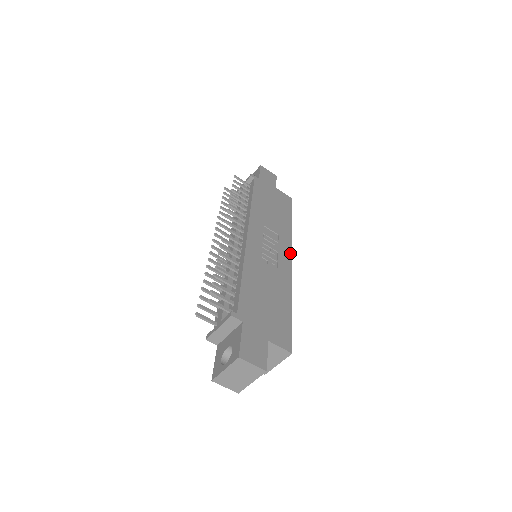
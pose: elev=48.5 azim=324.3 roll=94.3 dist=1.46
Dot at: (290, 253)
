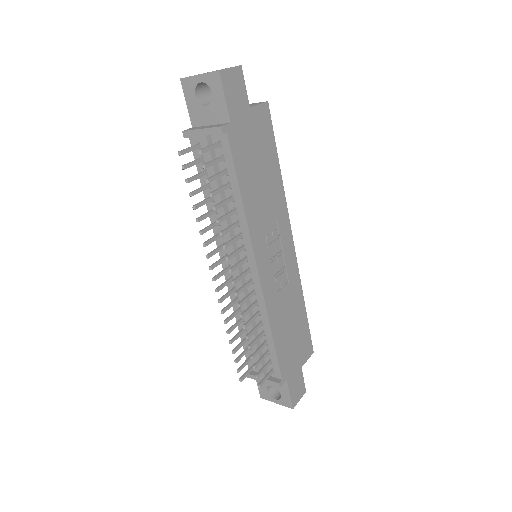
Dot at: (290, 233)
